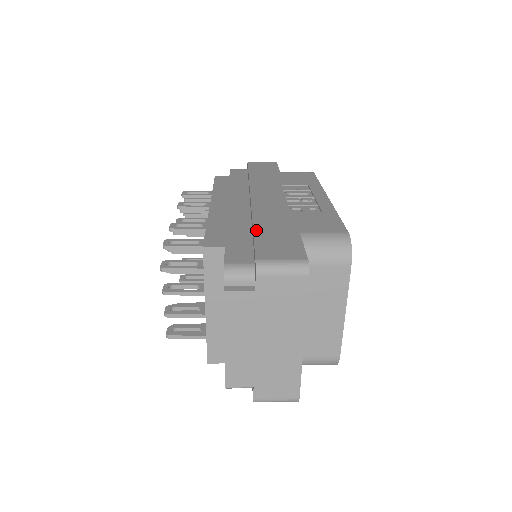
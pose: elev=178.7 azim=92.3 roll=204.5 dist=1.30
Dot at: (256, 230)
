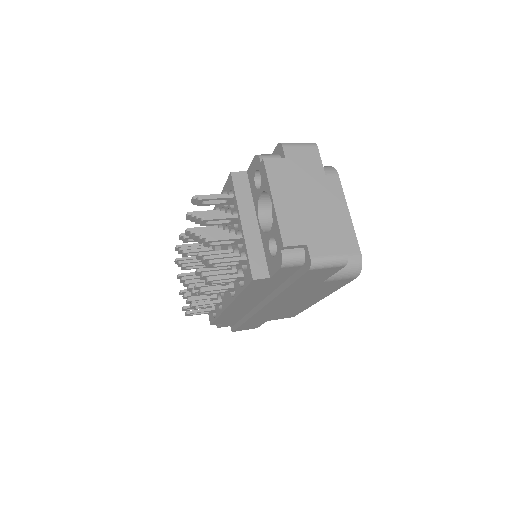
Dot at: occluded
